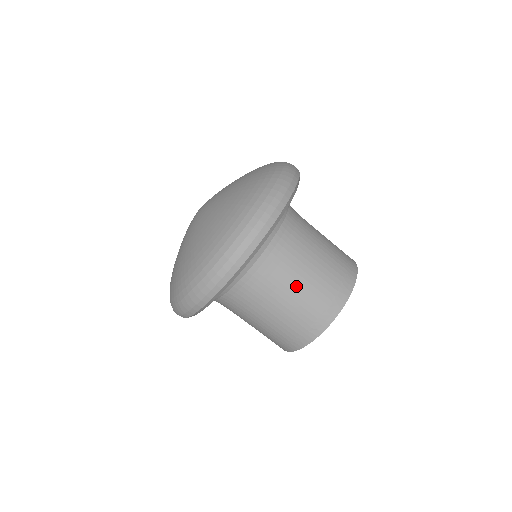
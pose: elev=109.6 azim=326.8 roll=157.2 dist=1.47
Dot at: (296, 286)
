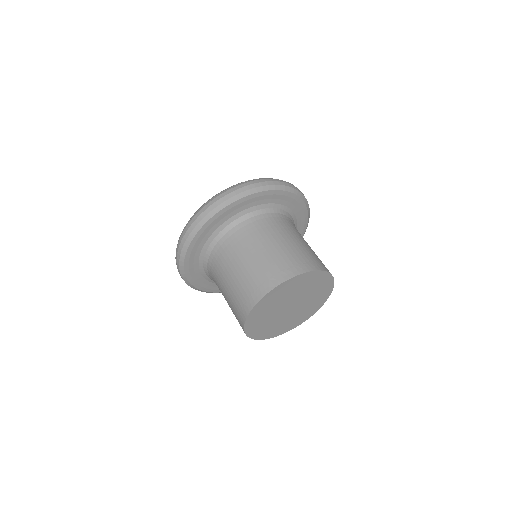
Dot at: (273, 243)
